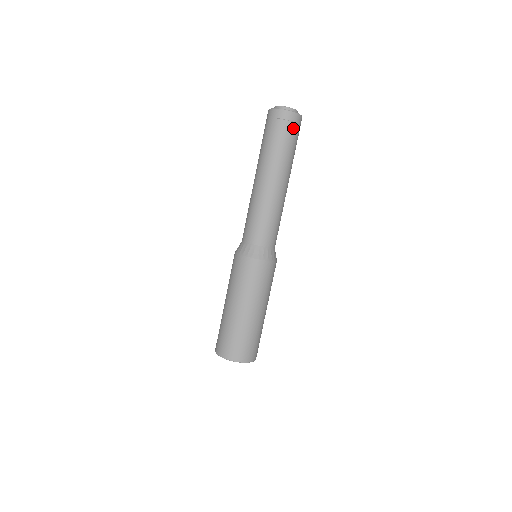
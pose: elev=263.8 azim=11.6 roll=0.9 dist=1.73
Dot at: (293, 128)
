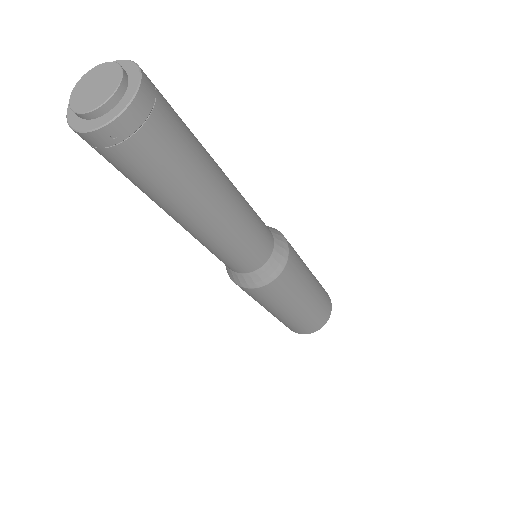
Dot at: (150, 135)
